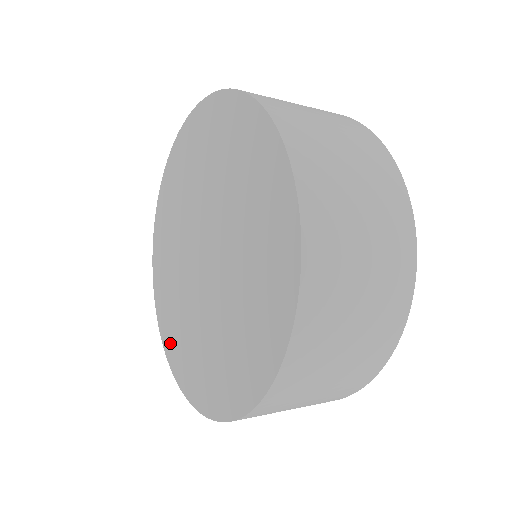
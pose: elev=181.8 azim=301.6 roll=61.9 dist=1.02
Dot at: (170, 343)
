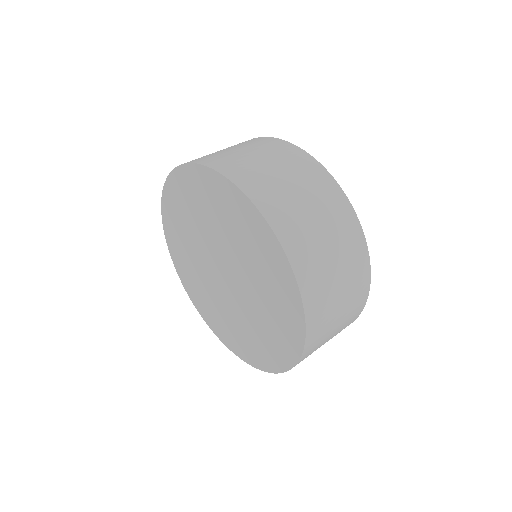
Dot at: (216, 328)
